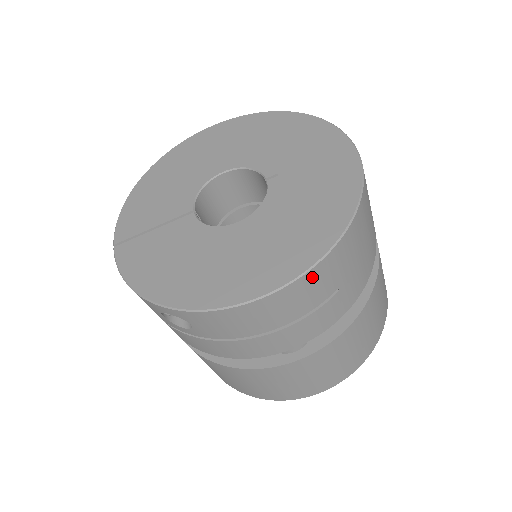
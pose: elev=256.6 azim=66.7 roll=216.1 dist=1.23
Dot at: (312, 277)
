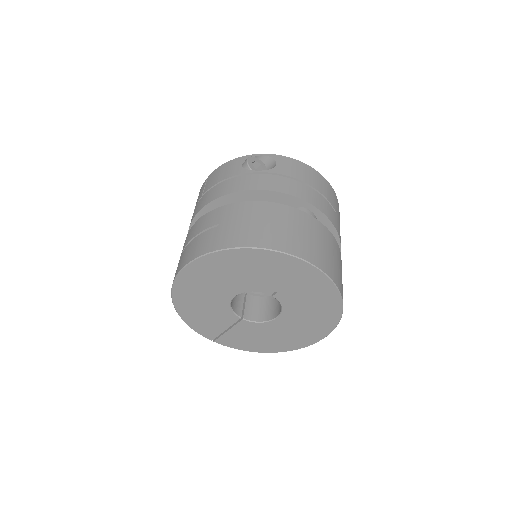
Dot at: occluded
